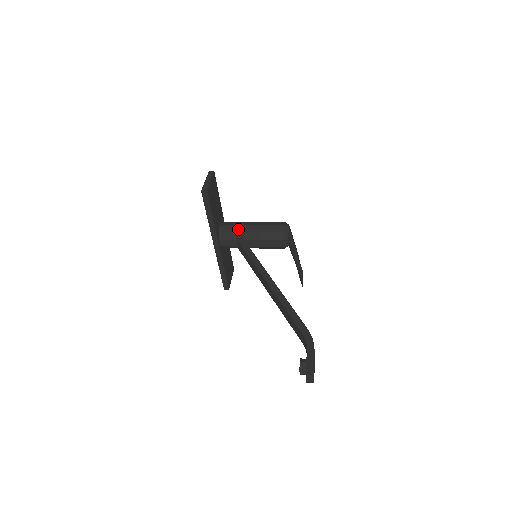
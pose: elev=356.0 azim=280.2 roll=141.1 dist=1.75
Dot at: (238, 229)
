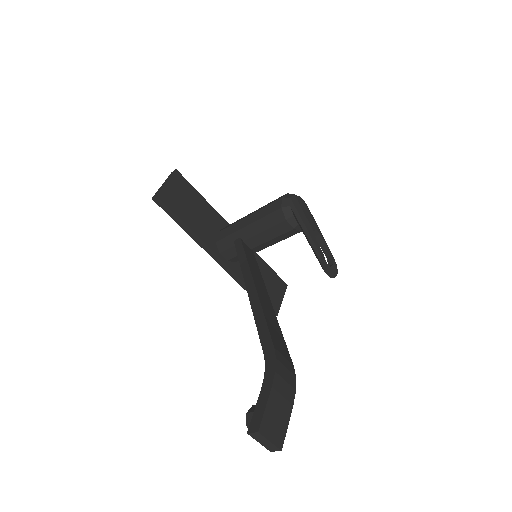
Dot at: (234, 229)
